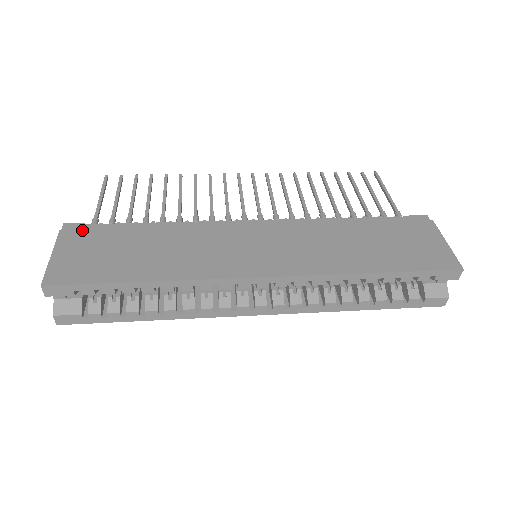
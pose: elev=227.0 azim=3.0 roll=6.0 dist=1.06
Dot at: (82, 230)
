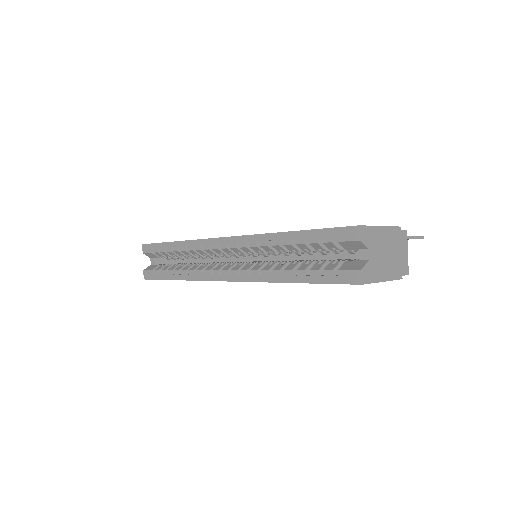
Dot at: occluded
